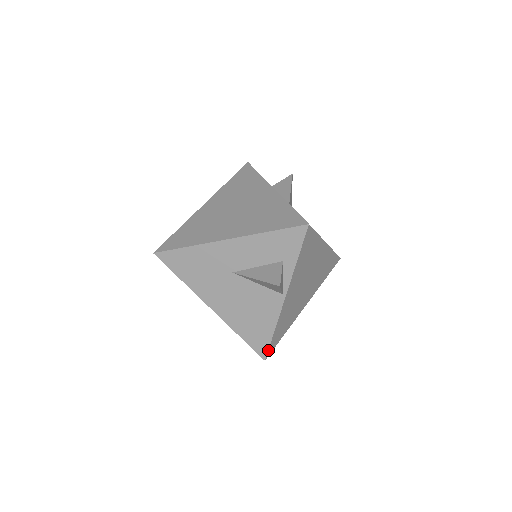
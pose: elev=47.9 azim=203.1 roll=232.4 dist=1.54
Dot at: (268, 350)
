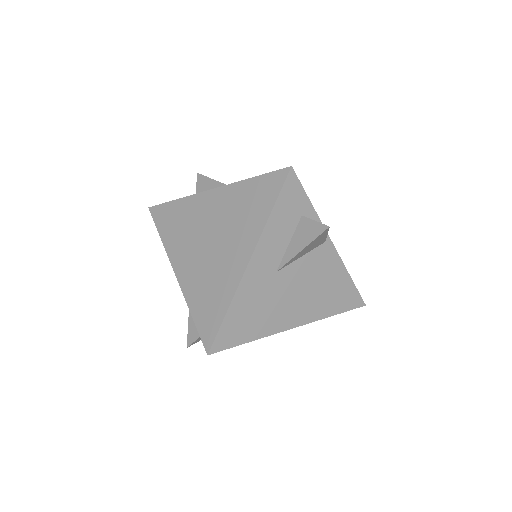
Dot at: occluded
